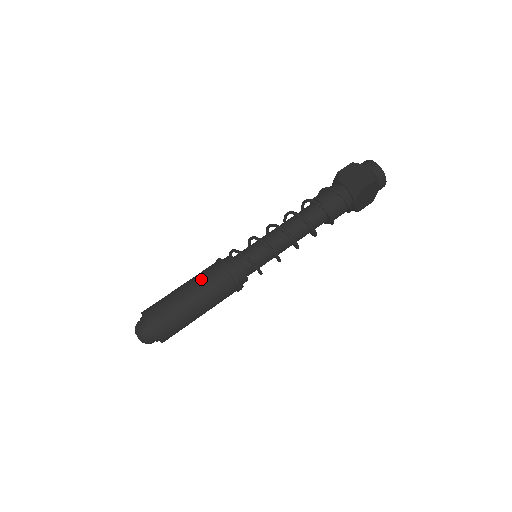
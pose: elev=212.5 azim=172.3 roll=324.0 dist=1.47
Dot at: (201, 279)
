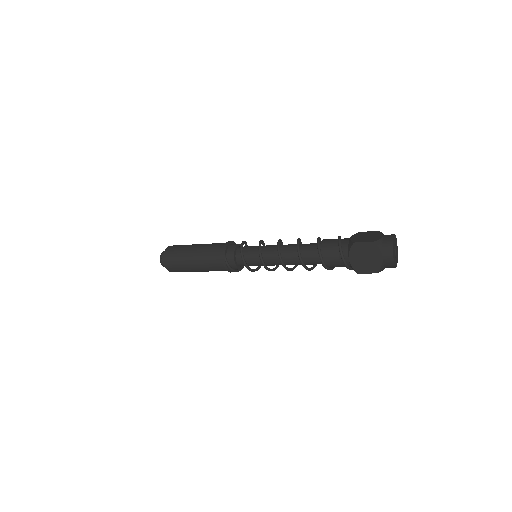
Dot at: occluded
